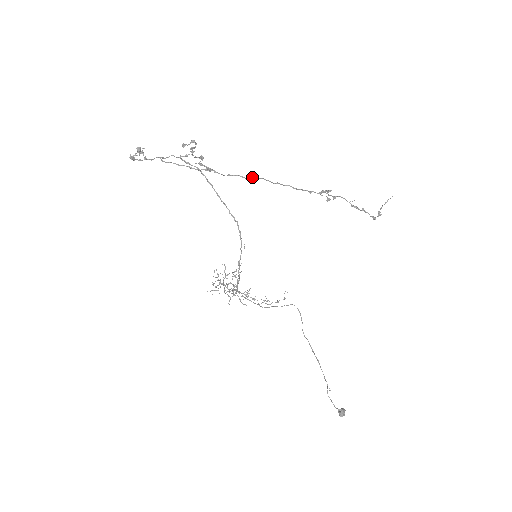
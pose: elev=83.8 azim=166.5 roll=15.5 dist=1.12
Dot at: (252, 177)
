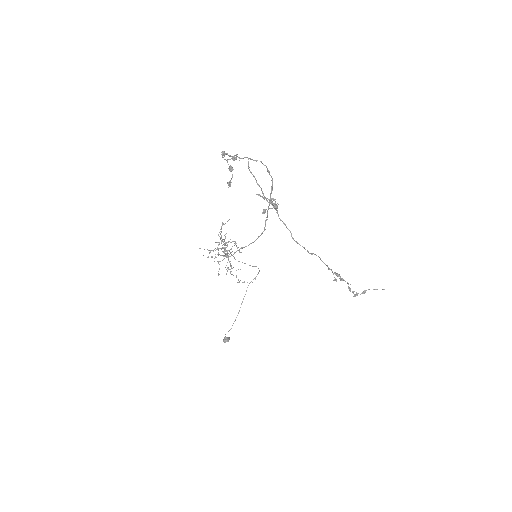
Dot at: occluded
